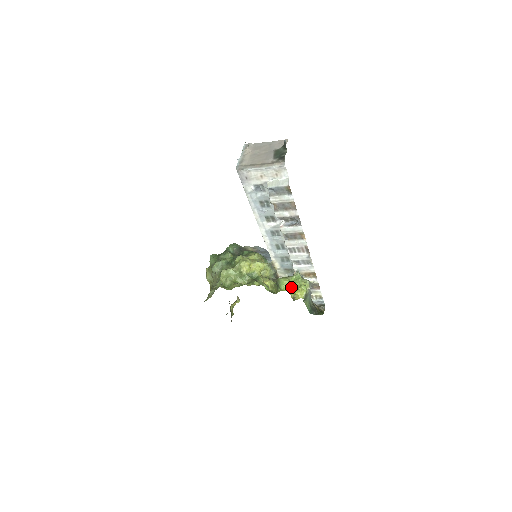
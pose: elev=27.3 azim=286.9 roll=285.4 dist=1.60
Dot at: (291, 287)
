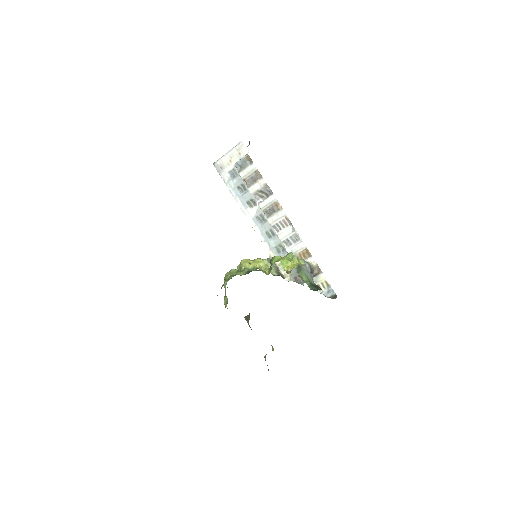
Dot at: (281, 259)
